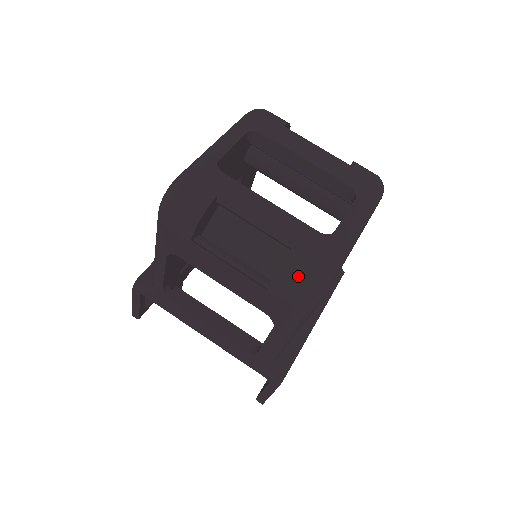
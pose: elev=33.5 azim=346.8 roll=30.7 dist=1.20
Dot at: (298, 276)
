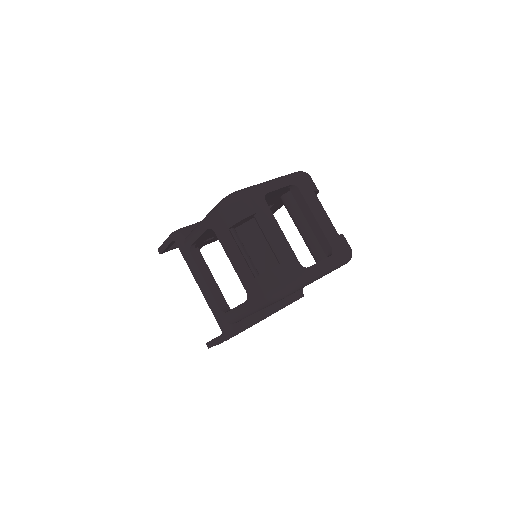
Dot at: (275, 280)
